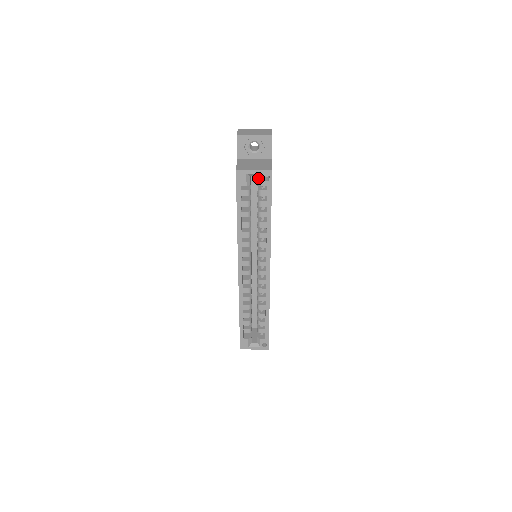
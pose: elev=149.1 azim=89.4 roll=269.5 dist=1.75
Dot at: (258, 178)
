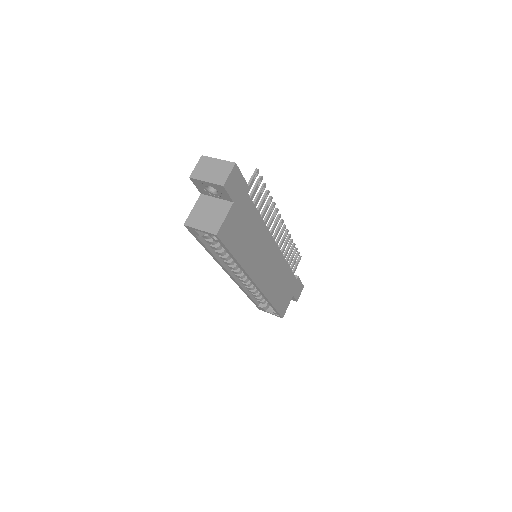
Dot at: occluded
